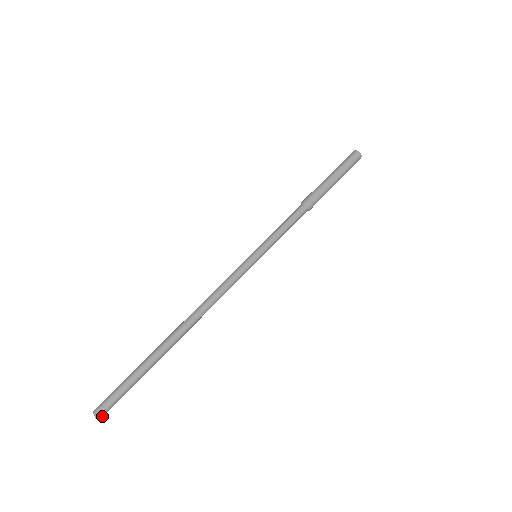
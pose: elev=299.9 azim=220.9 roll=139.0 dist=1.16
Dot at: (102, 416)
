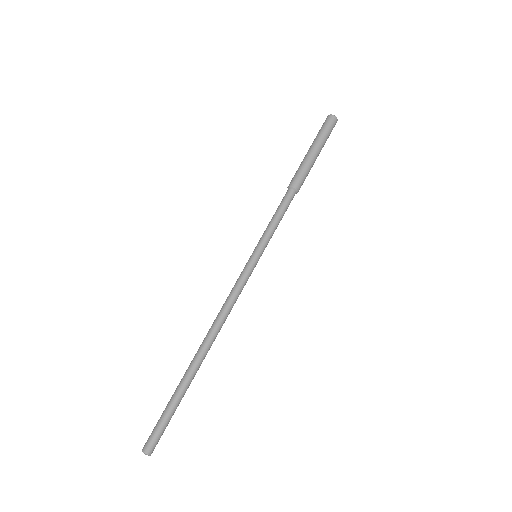
Dot at: (150, 452)
